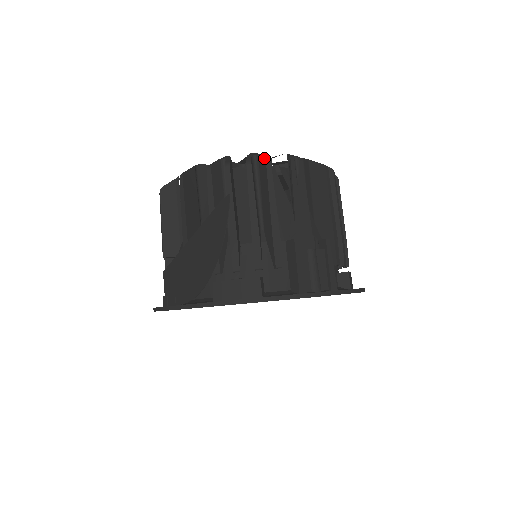
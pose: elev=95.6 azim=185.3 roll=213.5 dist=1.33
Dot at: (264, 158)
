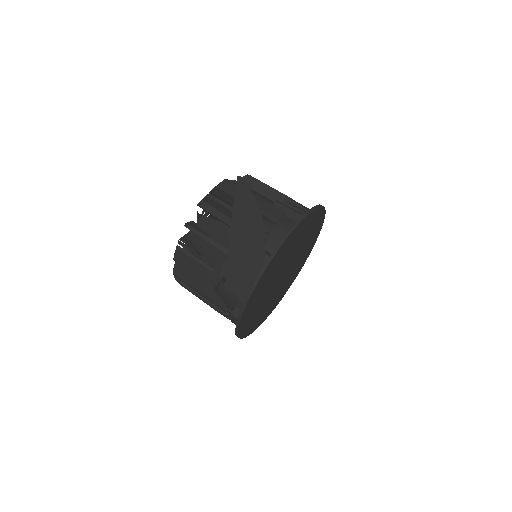
Dot at: (222, 181)
